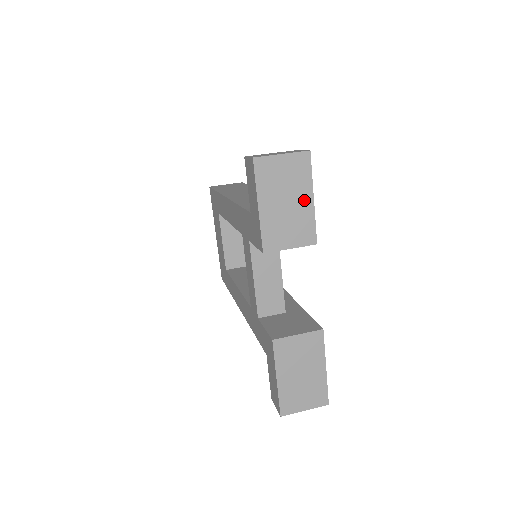
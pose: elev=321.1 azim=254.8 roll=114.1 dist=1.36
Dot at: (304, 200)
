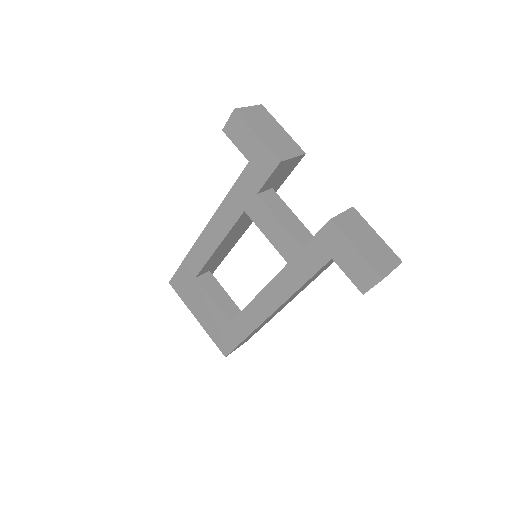
Dot at: (279, 130)
